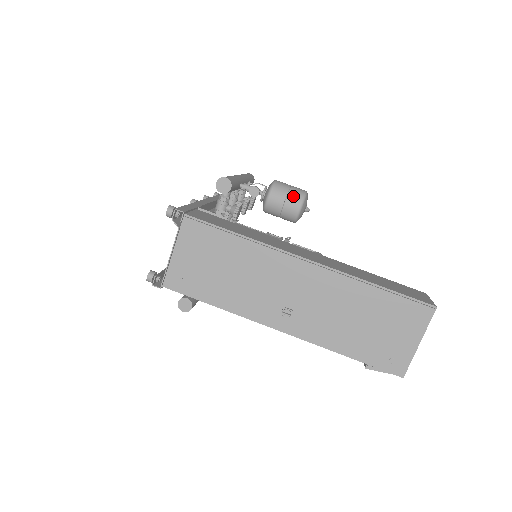
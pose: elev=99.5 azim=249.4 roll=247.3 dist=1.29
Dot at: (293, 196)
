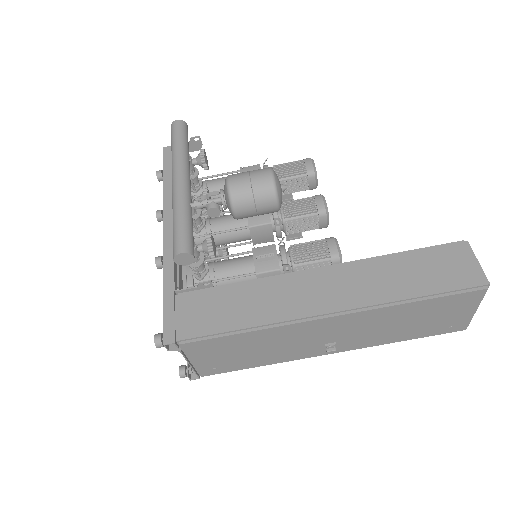
Dot at: (262, 198)
